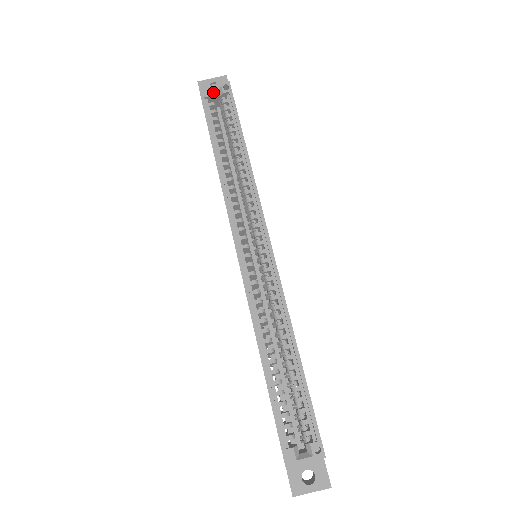
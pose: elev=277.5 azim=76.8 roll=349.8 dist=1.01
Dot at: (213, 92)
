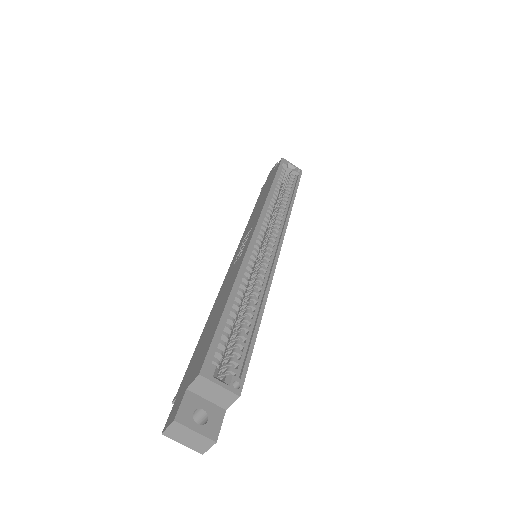
Dot at: (289, 167)
